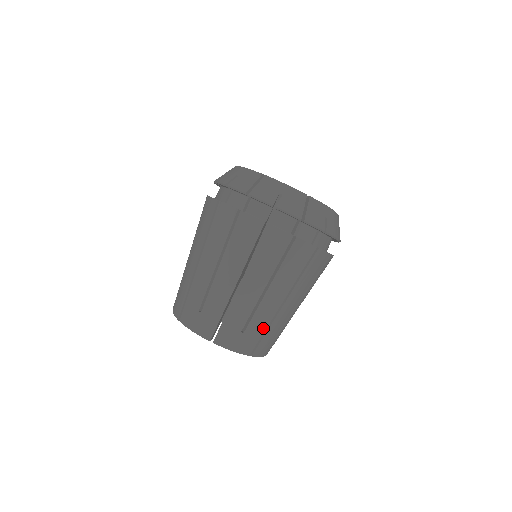
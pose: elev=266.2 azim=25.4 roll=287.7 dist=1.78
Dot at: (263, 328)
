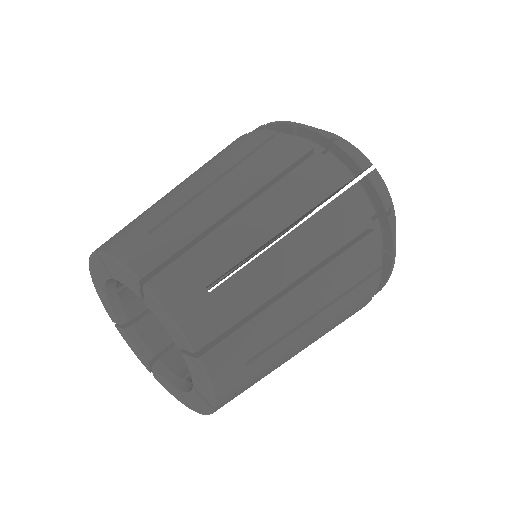
Dot at: (245, 308)
